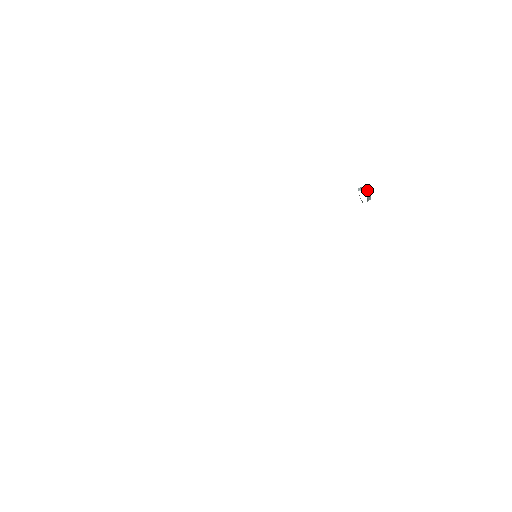
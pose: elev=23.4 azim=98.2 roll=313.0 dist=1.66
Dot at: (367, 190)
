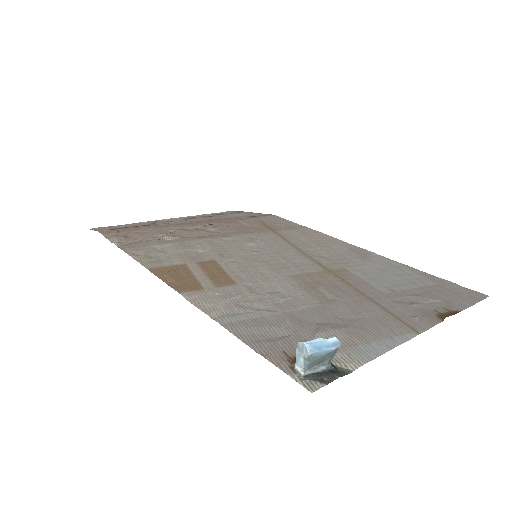
Dot at: (314, 358)
